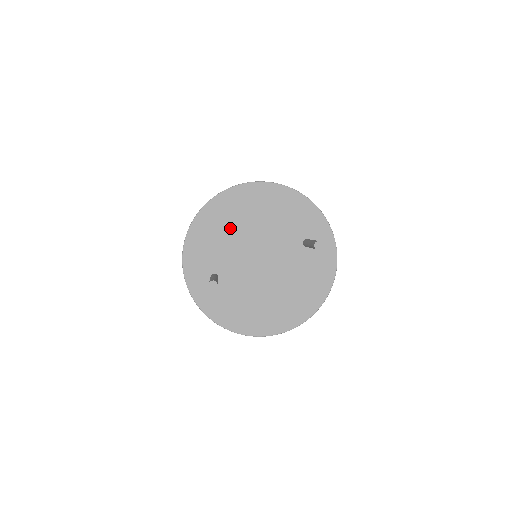
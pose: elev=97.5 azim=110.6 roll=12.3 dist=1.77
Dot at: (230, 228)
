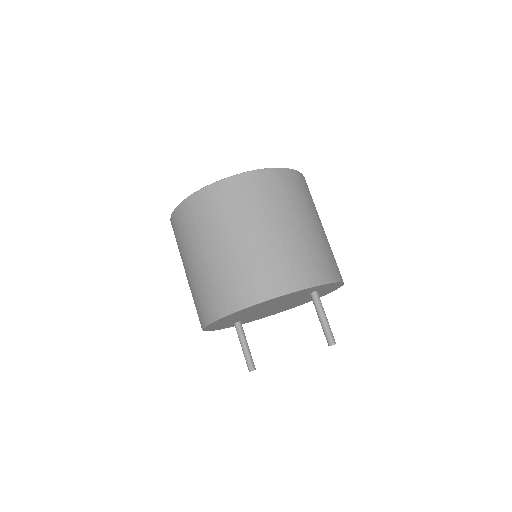
Dot at: occluded
